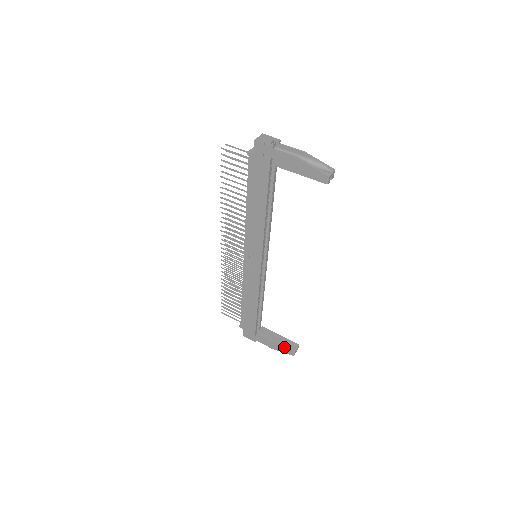
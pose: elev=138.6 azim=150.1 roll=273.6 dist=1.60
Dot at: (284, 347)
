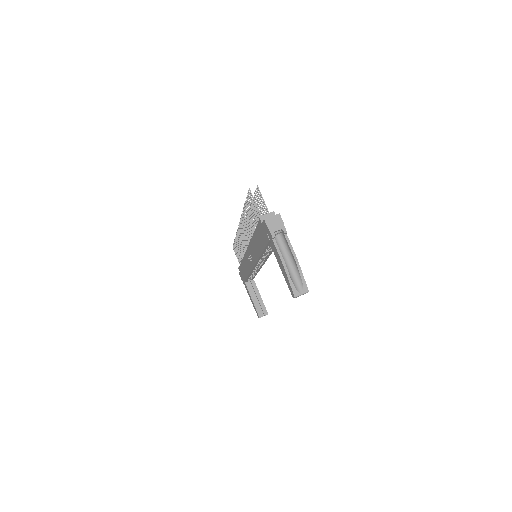
Dot at: (256, 308)
